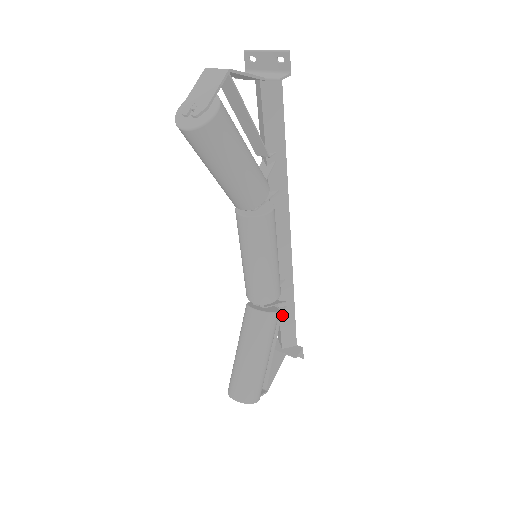
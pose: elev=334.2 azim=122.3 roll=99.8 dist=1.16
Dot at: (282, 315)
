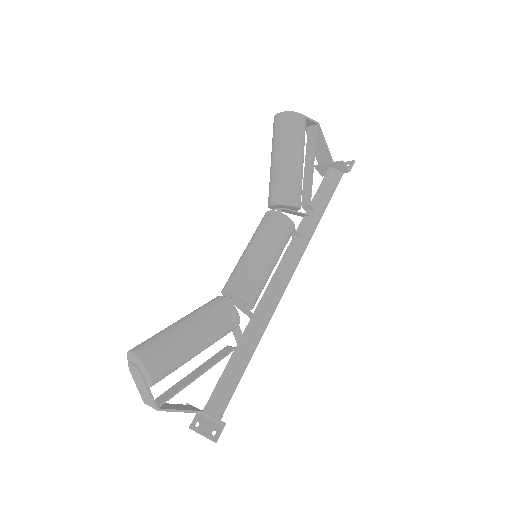
Dot at: (232, 361)
